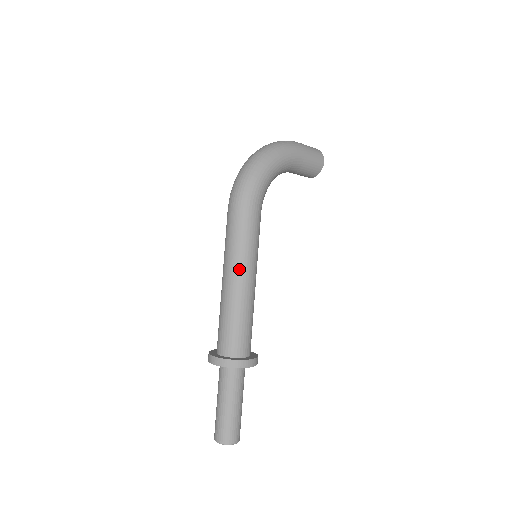
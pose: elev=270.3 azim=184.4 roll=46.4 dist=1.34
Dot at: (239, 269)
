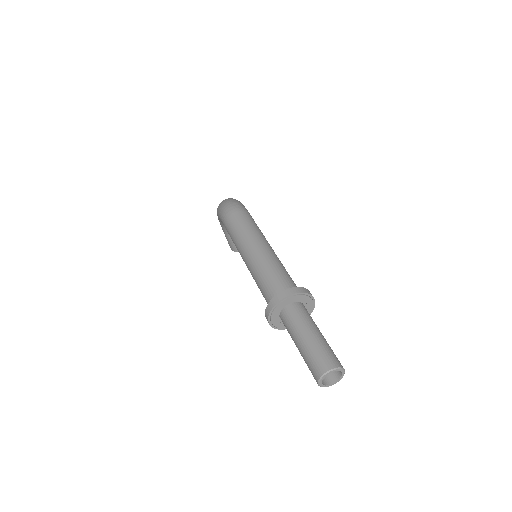
Dot at: (263, 240)
